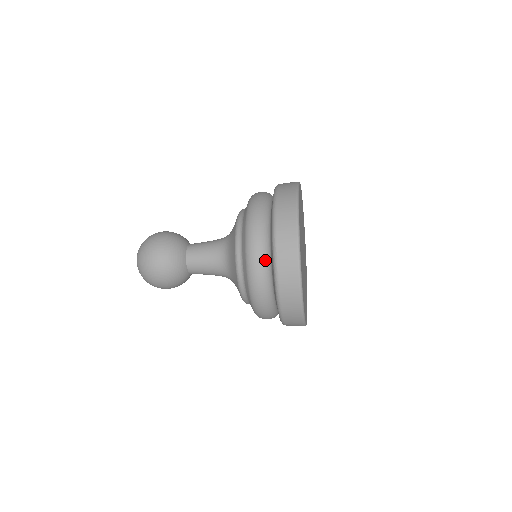
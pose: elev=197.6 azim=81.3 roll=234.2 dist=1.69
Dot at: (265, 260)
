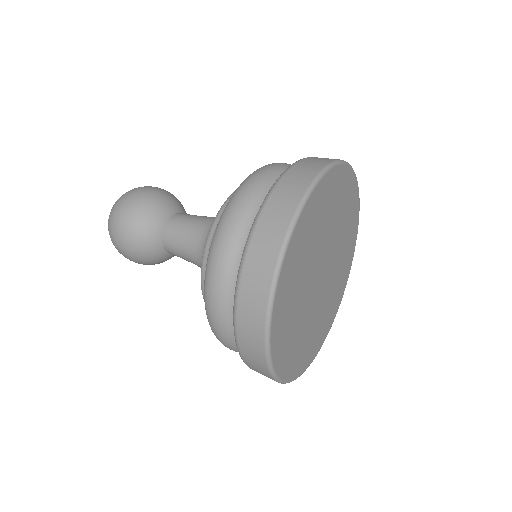
Dot at: (228, 284)
